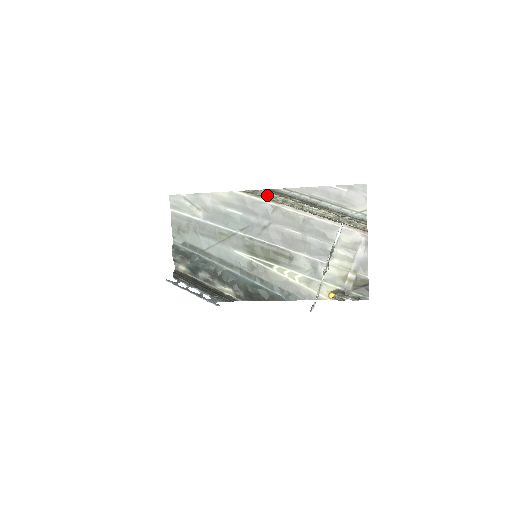
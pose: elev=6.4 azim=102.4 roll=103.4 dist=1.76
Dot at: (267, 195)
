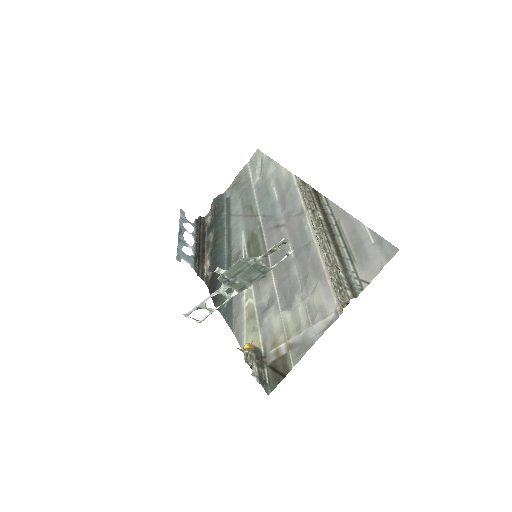
Dot at: (307, 193)
